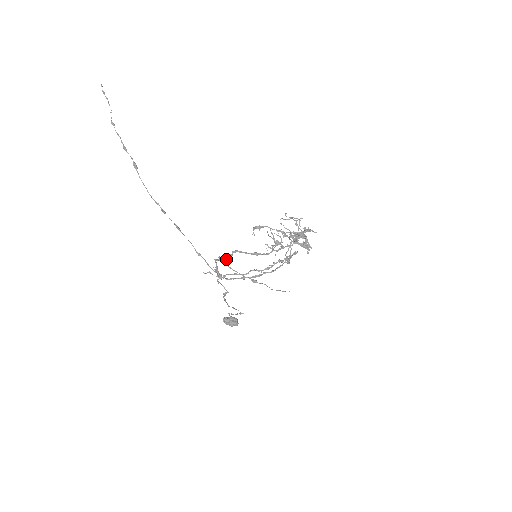
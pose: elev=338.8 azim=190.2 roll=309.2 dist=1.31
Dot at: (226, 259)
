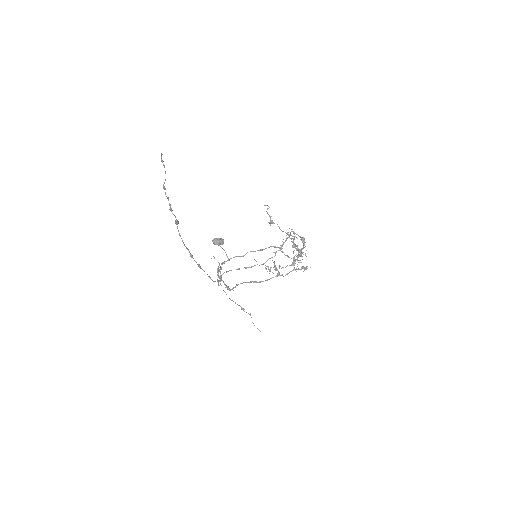
Dot at: (229, 290)
